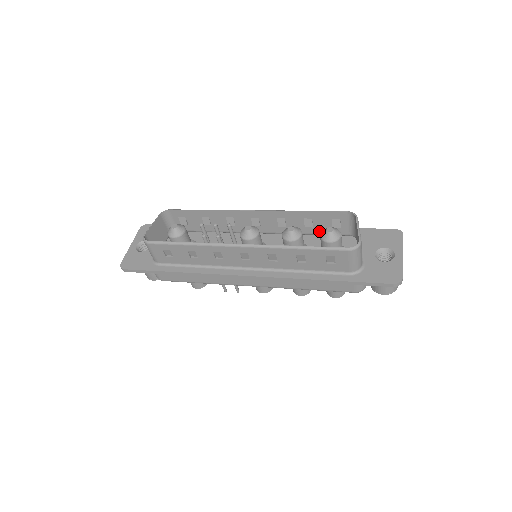
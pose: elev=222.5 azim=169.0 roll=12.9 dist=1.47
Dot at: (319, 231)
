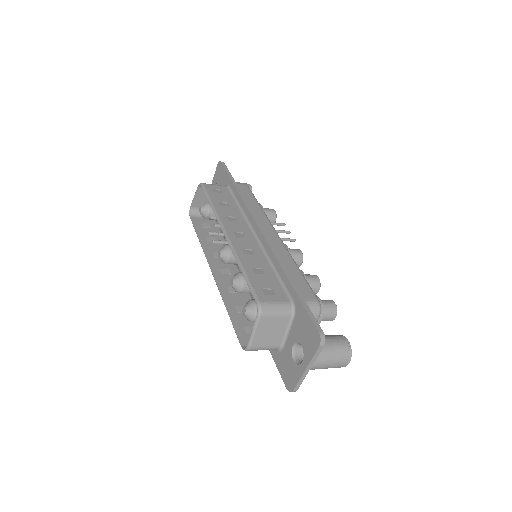
Dot at: (273, 280)
